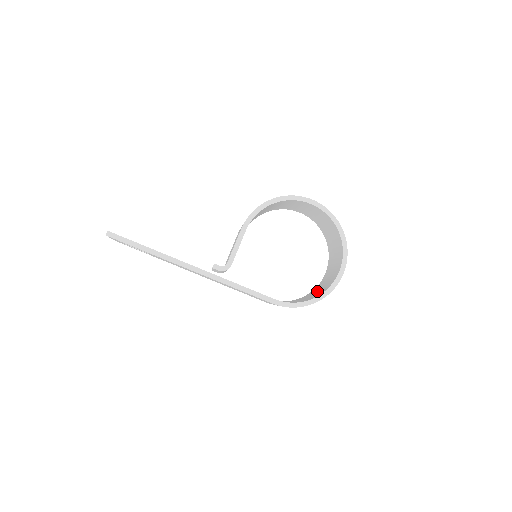
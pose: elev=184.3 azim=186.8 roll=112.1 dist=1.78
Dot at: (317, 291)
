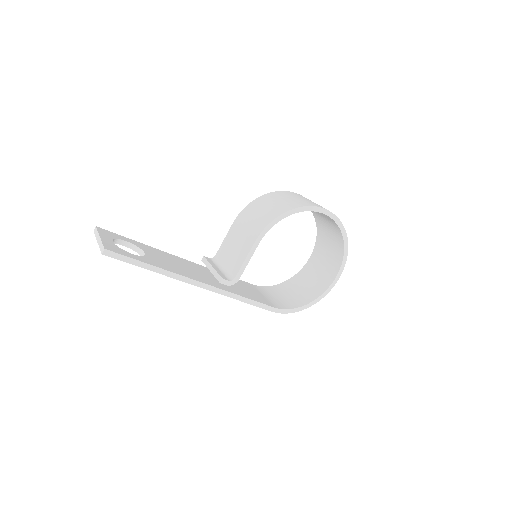
Dot at: (304, 285)
